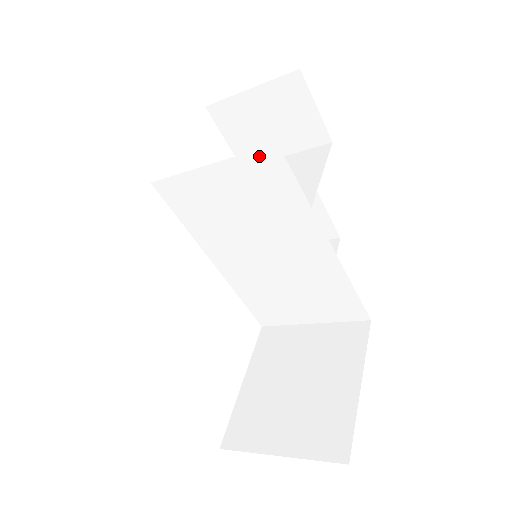
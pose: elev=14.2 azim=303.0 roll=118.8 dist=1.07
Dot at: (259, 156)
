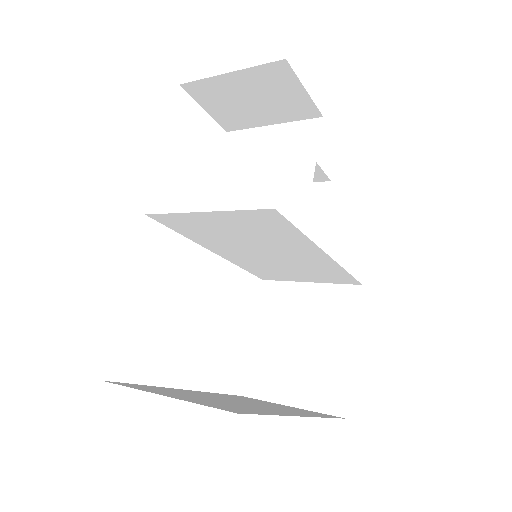
Dot at: (256, 212)
